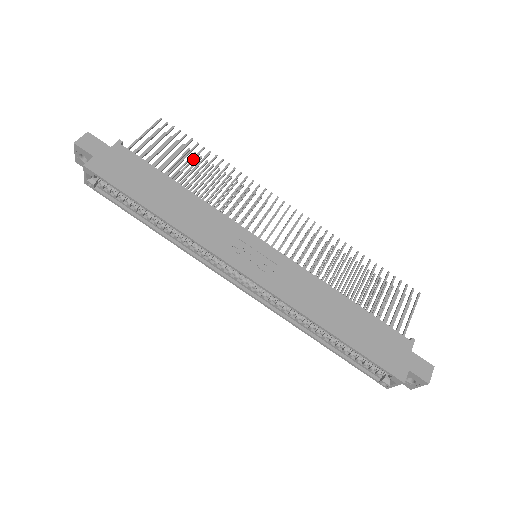
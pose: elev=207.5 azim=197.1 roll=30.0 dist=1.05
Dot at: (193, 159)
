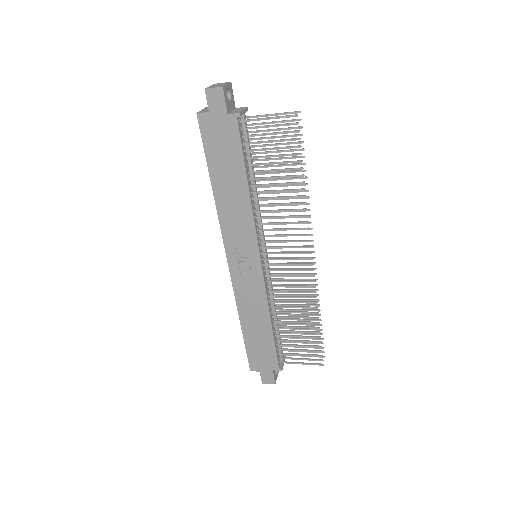
Dot at: (283, 170)
